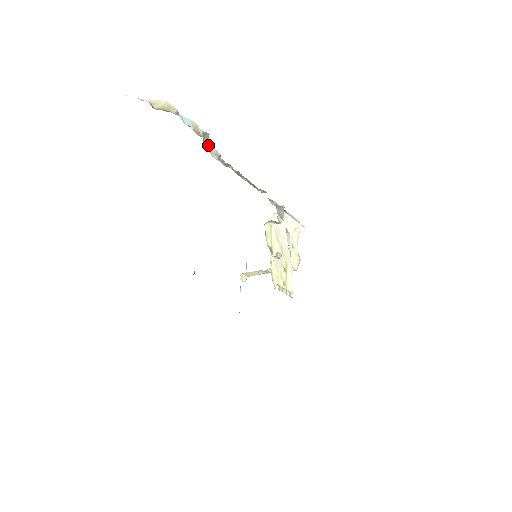
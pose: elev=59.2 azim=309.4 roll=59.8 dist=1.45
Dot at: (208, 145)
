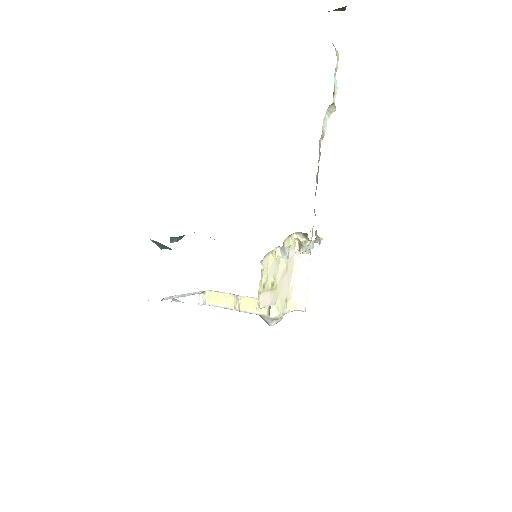
Dot at: (326, 117)
